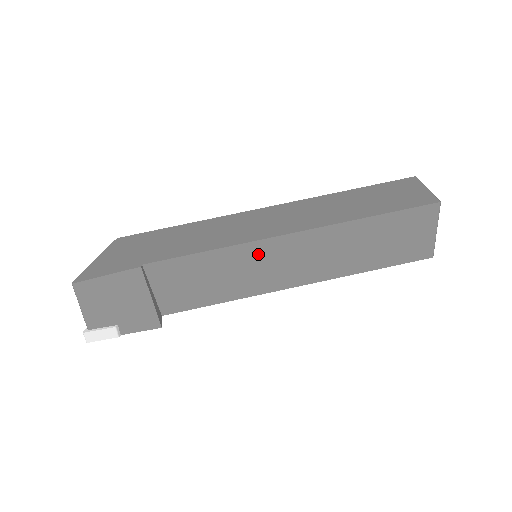
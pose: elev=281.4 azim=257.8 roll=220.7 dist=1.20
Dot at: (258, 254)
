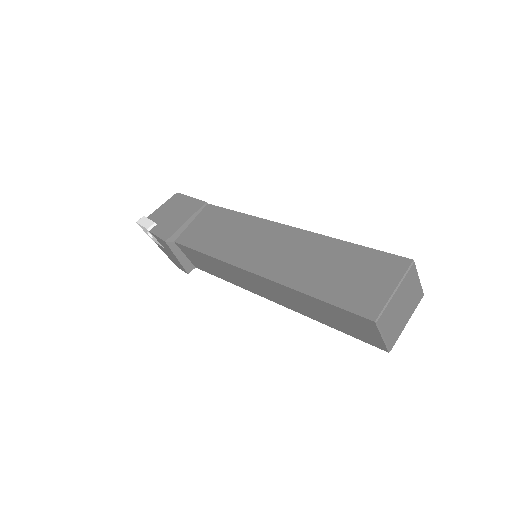
Dot at: (258, 230)
